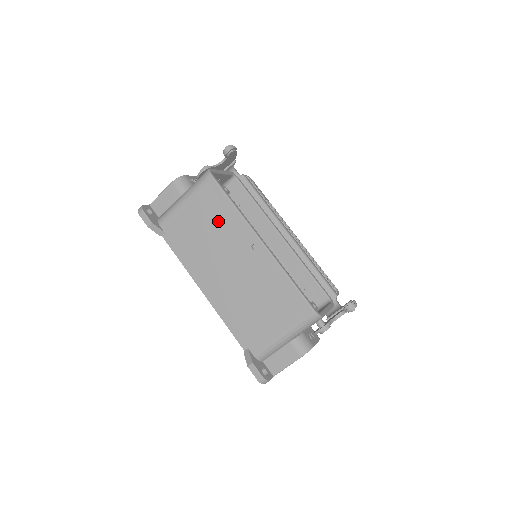
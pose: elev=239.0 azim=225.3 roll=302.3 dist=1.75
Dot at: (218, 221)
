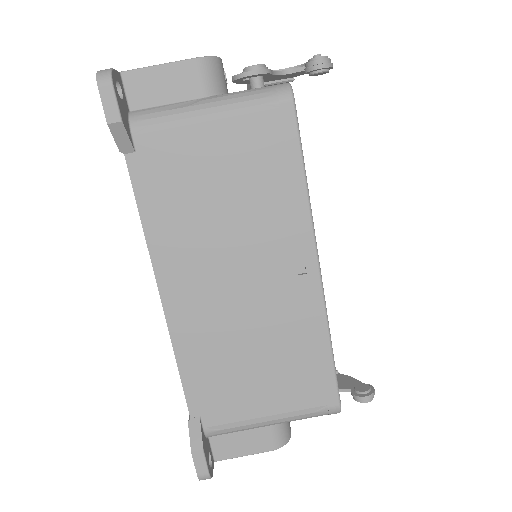
Dot at: (261, 192)
